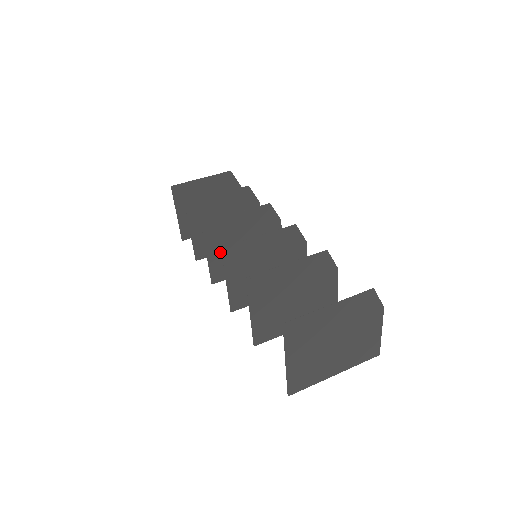
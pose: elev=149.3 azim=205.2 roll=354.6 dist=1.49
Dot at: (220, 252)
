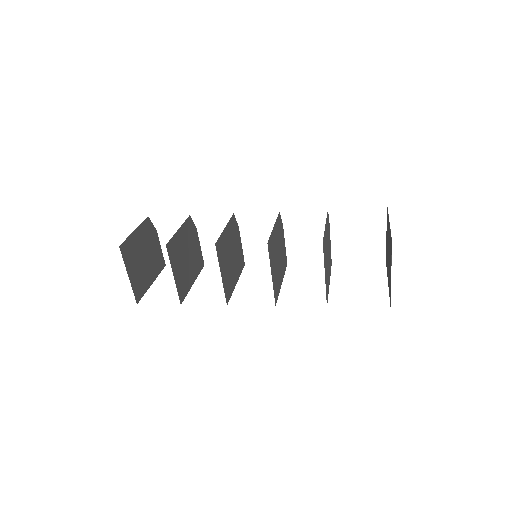
Dot at: (225, 270)
